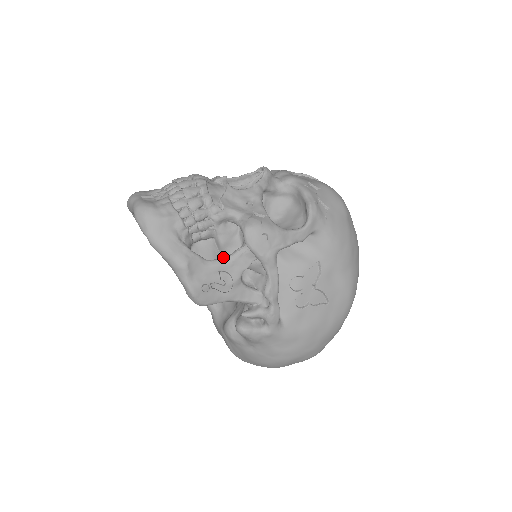
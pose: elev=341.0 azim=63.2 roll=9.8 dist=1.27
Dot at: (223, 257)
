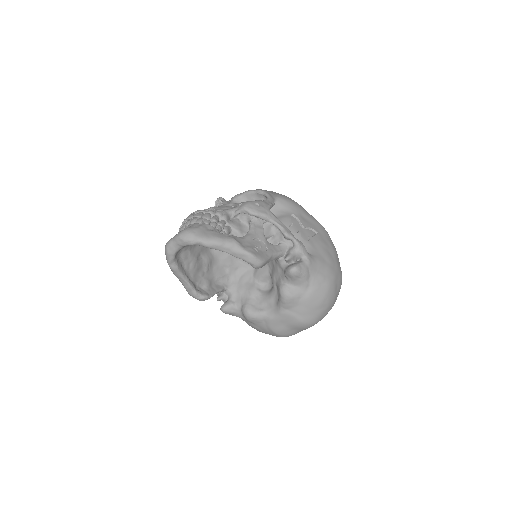
Dot at: (247, 233)
